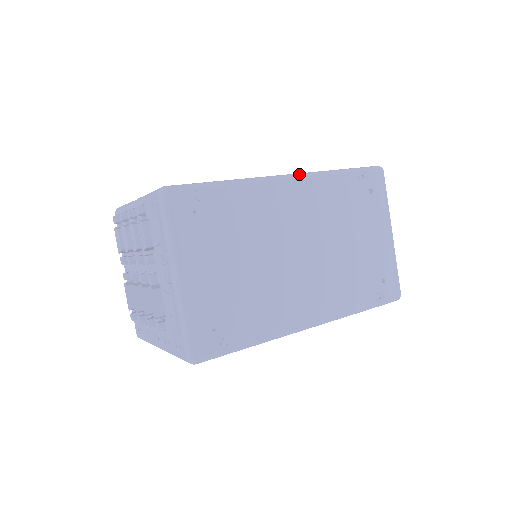
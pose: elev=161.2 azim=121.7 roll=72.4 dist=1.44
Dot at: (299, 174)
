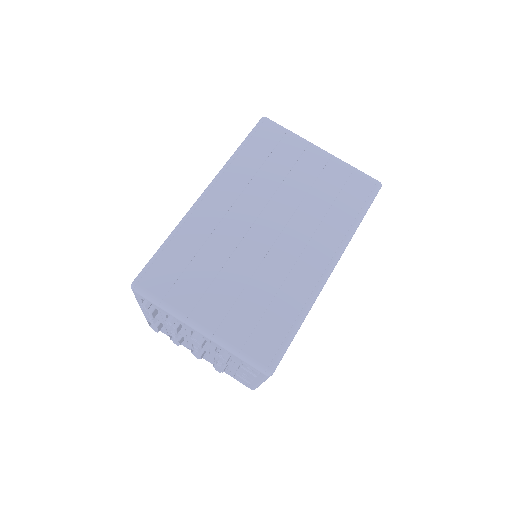
Dot at: (338, 259)
